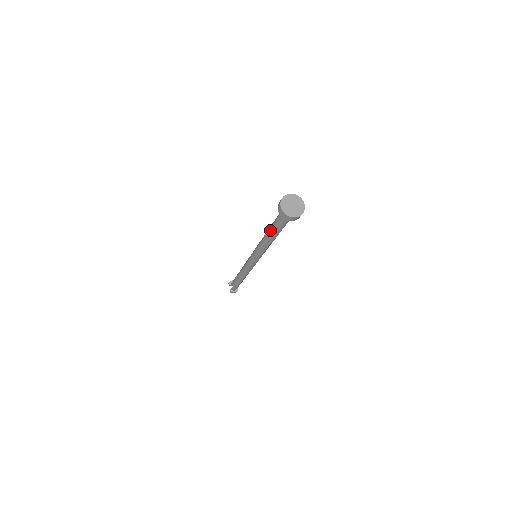
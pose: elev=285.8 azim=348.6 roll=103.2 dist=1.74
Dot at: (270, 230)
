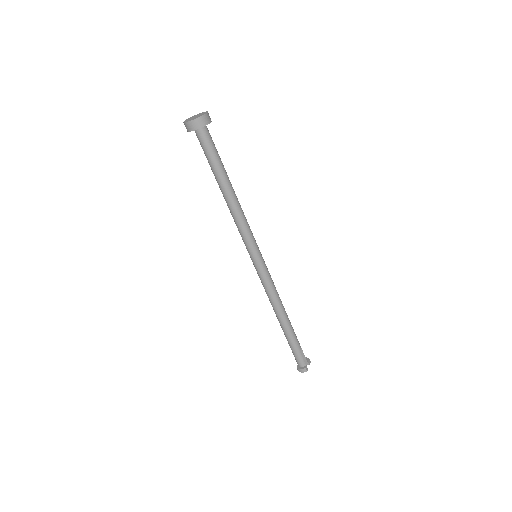
Dot at: occluded
